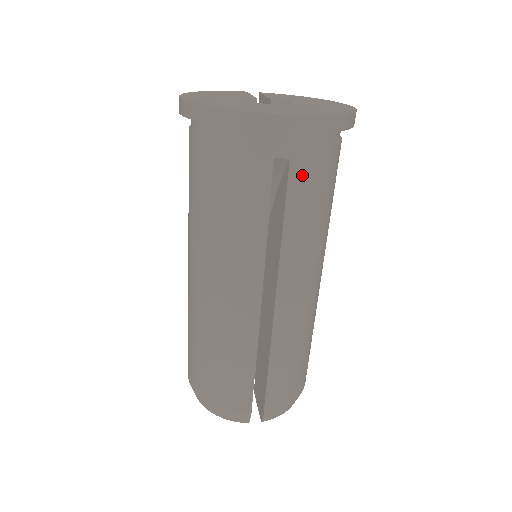
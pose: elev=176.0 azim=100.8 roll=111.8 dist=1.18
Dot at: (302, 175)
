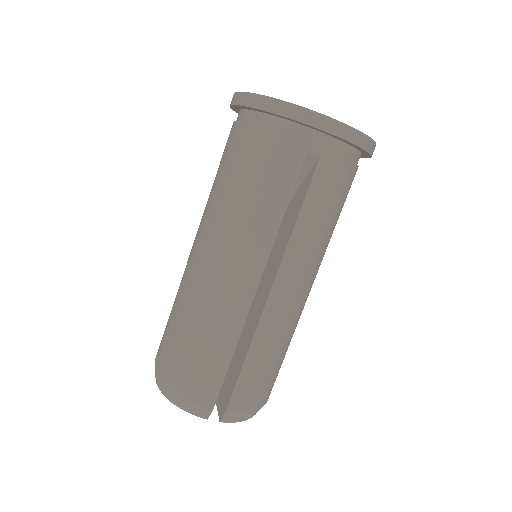
Dot at: (325, 176)
